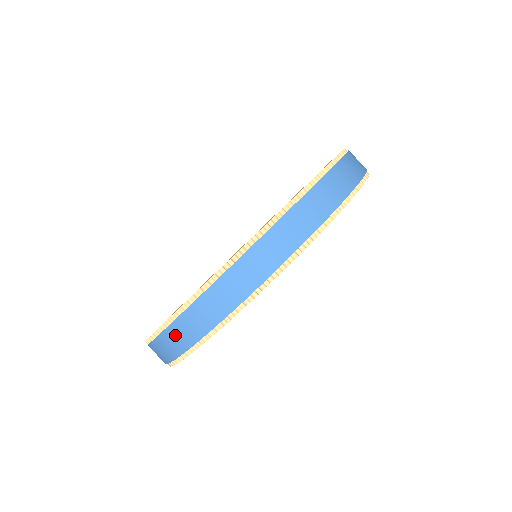
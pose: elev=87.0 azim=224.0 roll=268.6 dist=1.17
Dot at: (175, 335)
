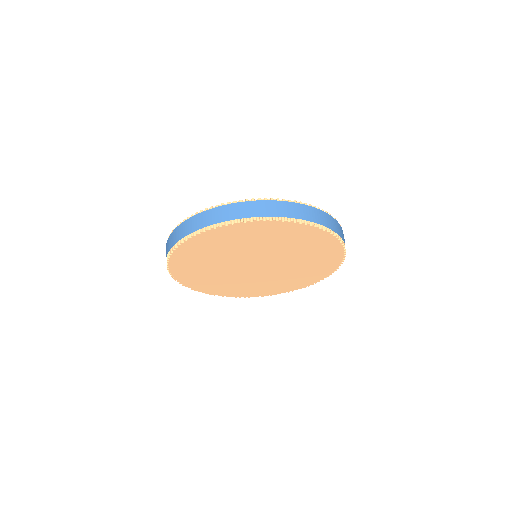
Dot at: (268, 206)
